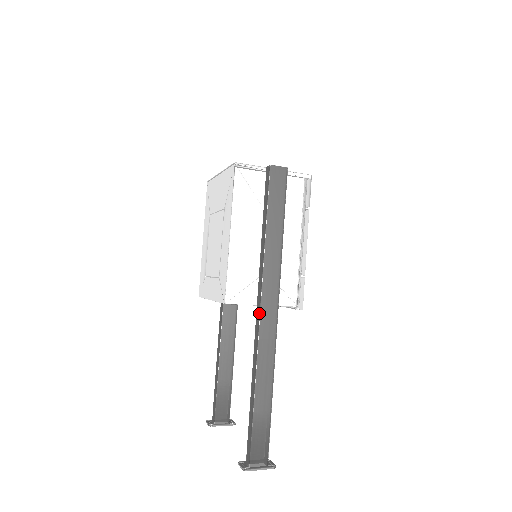
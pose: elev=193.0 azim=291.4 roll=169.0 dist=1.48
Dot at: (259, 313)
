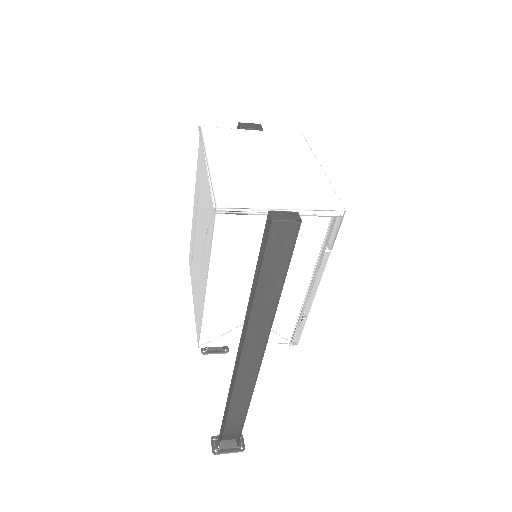
Dot at: (238, 363)
